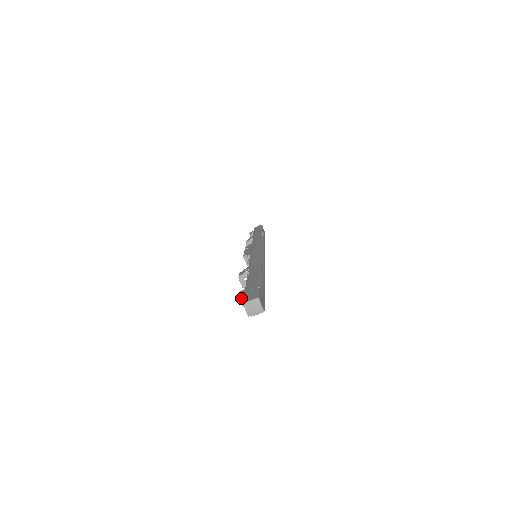
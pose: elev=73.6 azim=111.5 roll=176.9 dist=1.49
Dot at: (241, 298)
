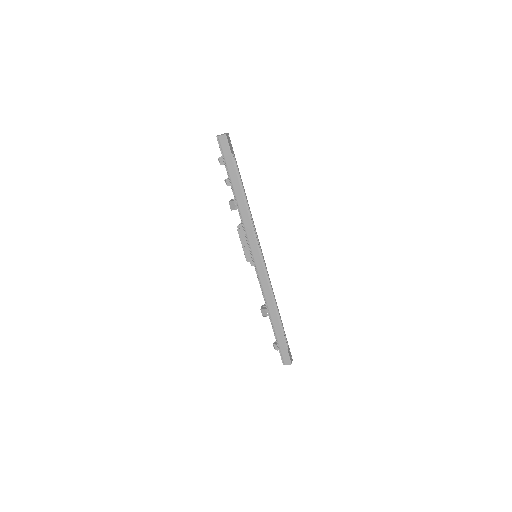
Dot at: (276, 349)
